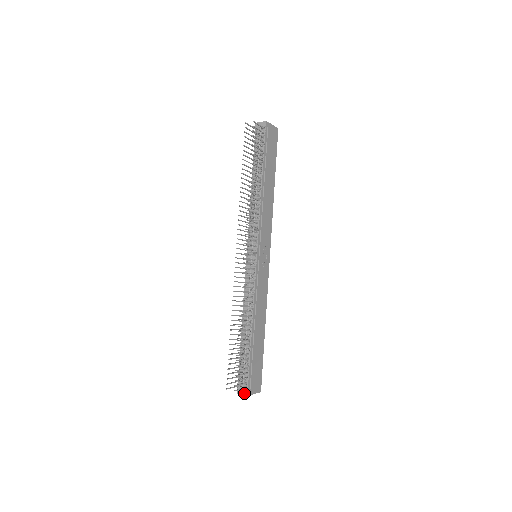
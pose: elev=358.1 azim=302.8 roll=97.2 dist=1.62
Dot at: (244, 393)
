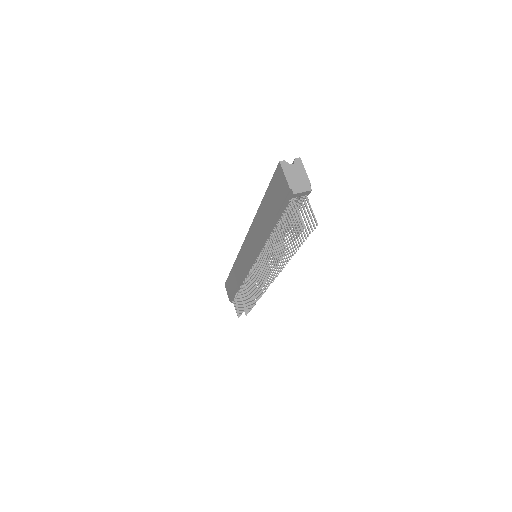
Dot at: occluded
